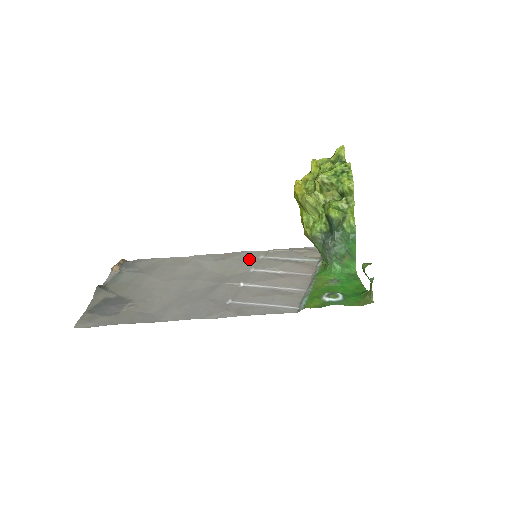
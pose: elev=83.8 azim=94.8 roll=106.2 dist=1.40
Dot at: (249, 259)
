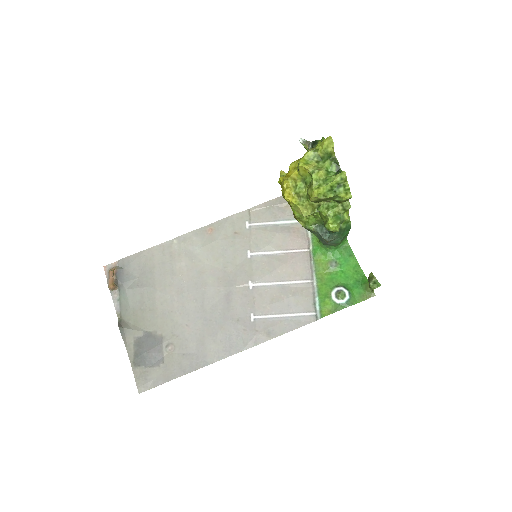
Dot at: (238, 234)
